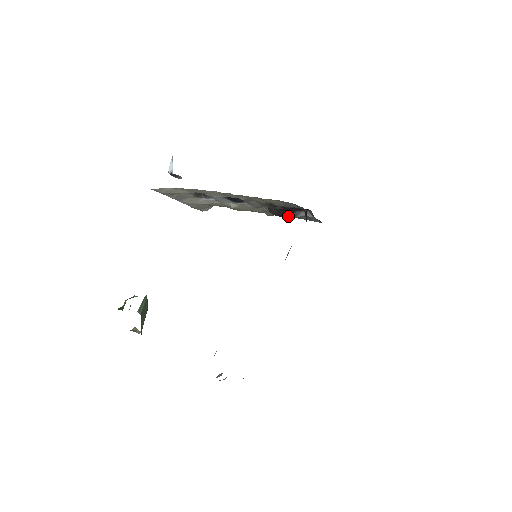
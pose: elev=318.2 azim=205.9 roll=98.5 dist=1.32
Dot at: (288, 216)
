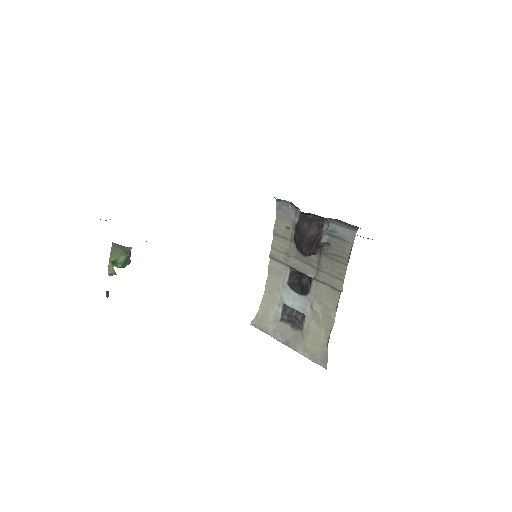
Dot at: (315, 244)
